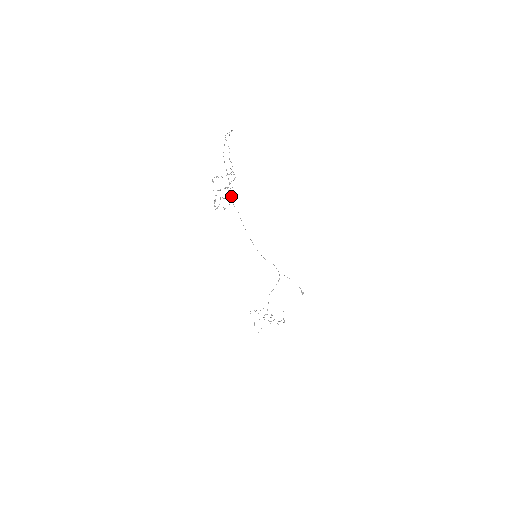
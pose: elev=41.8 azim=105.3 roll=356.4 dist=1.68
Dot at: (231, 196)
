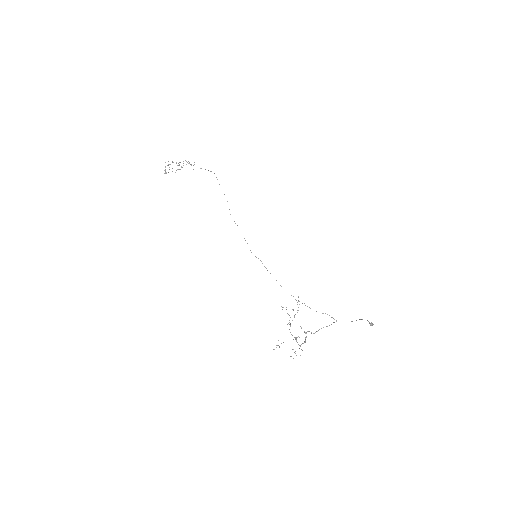
Dot at: occluded
